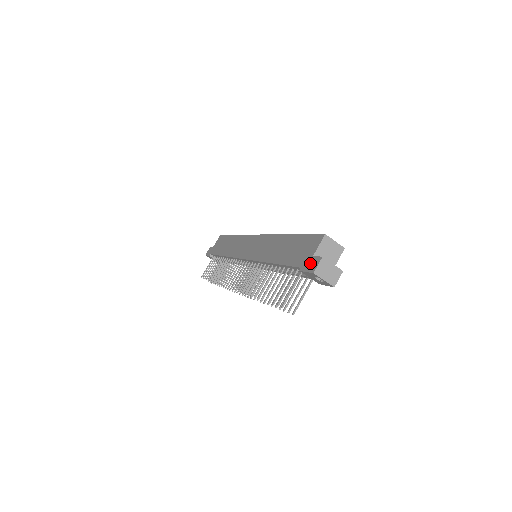
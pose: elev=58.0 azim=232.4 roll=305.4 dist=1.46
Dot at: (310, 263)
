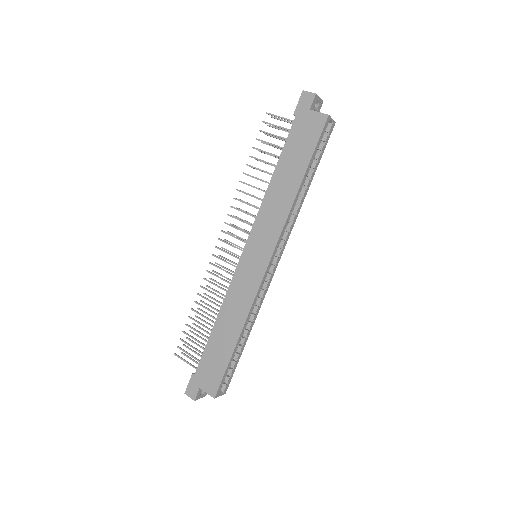
Dot at: (194, 387)
